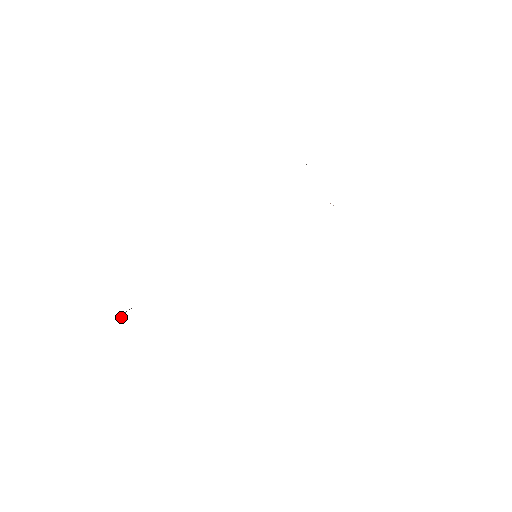
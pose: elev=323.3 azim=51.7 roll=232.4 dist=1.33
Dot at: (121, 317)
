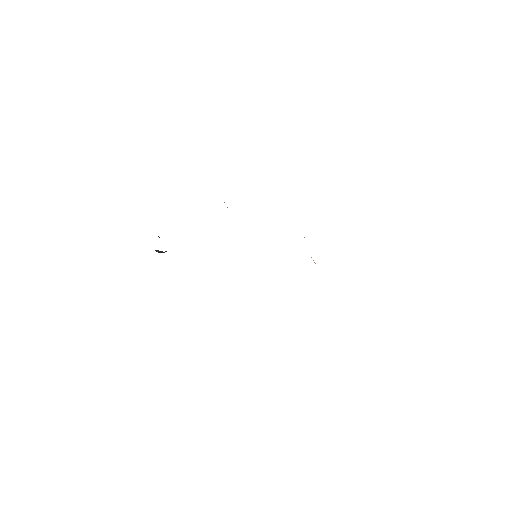
Dot at: occluded
